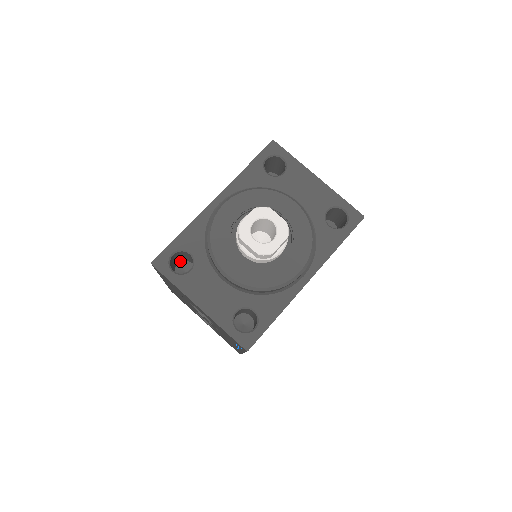
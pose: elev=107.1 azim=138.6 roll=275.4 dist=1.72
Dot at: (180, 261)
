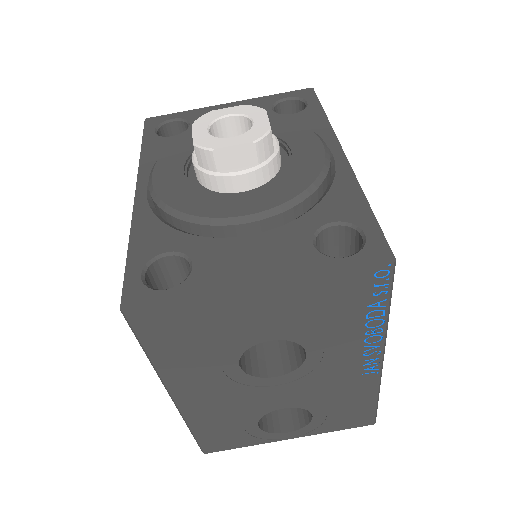
Dot at: occluded
